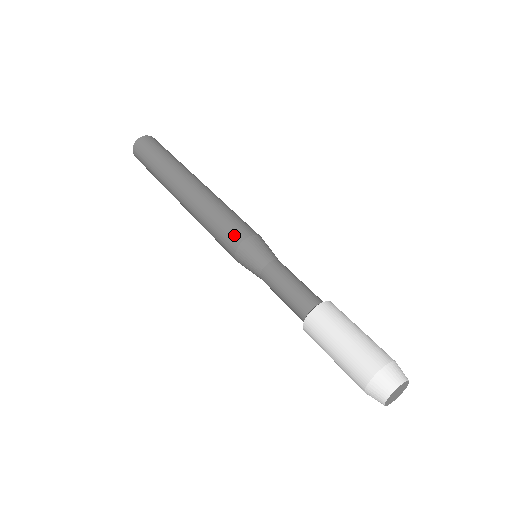
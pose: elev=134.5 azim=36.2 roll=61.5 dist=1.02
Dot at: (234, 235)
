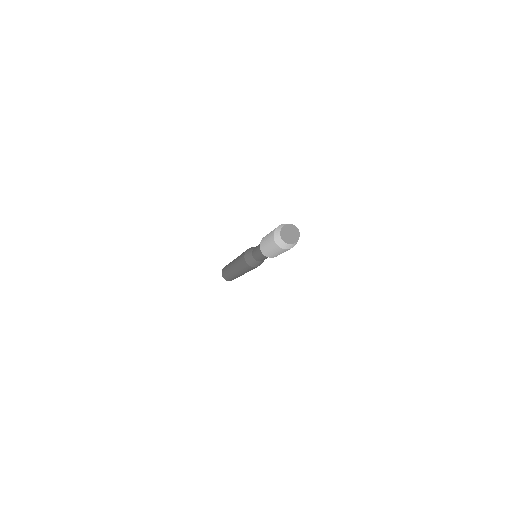
Dot at: (243, 258)
